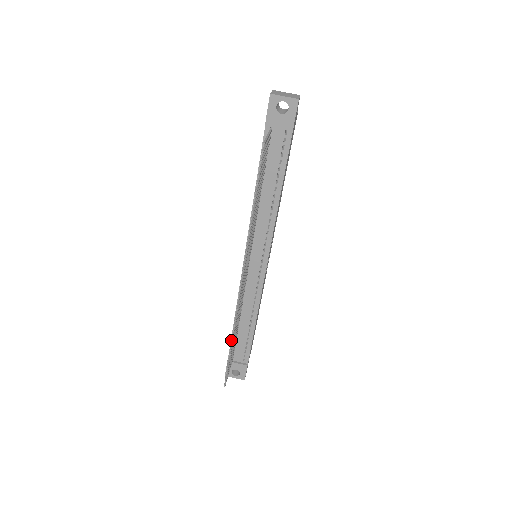
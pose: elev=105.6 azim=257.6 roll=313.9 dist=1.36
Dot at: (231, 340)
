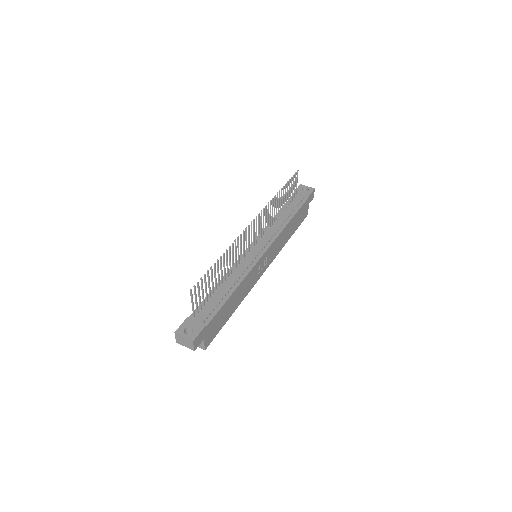
Dot at: occluded
